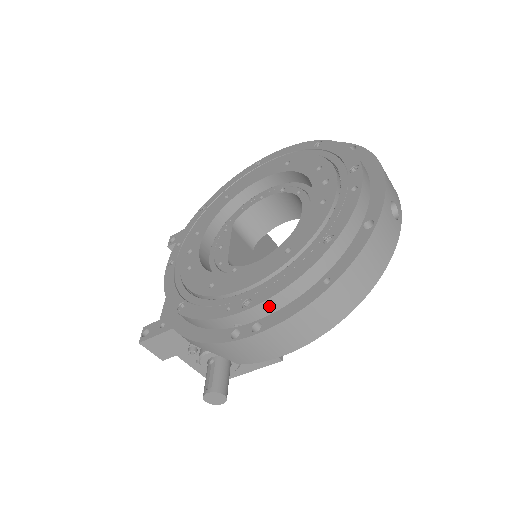
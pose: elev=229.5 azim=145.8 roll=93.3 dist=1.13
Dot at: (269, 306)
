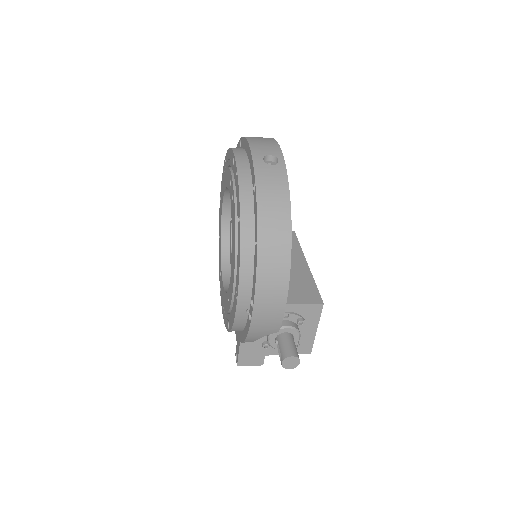
Dot at: (245, 286)
